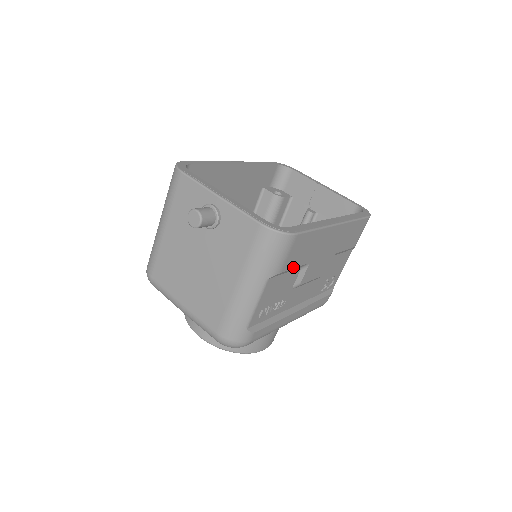
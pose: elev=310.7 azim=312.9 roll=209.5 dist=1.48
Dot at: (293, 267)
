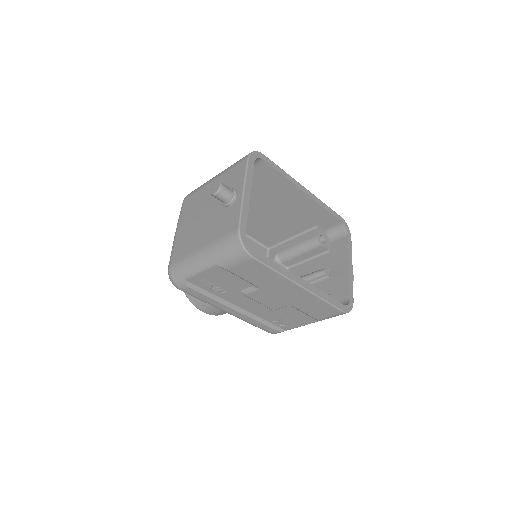
Dot at: (242, 277)
